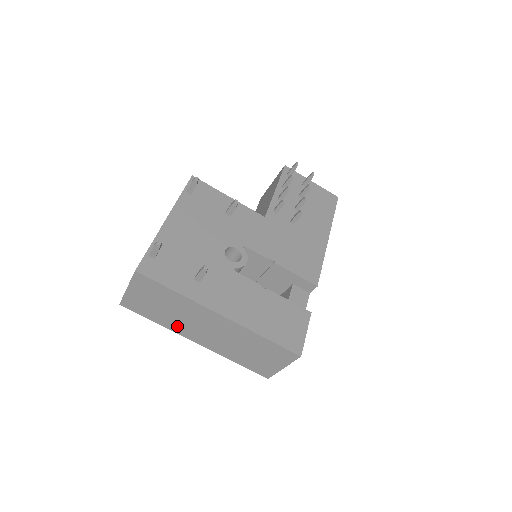
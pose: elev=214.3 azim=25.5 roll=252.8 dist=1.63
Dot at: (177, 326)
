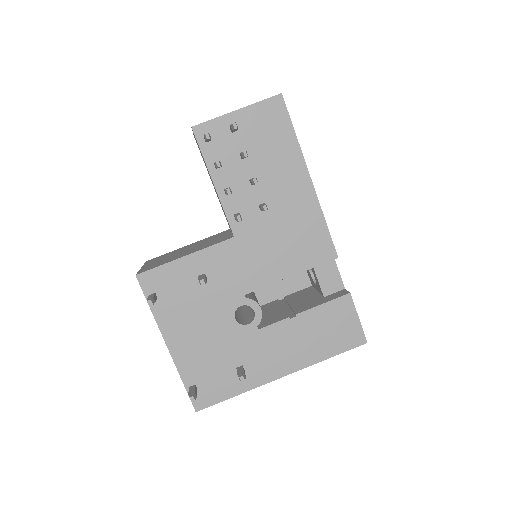
Dot at: occluded
